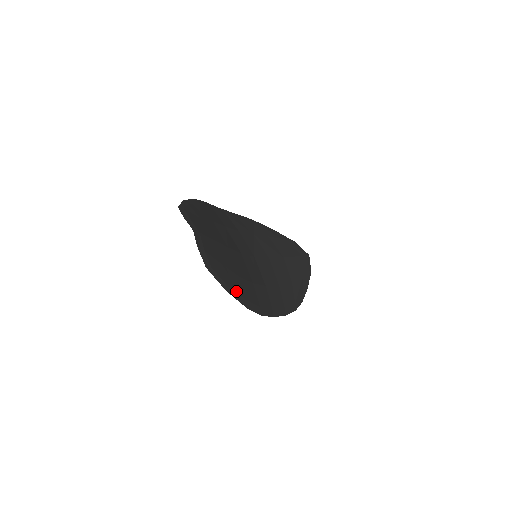
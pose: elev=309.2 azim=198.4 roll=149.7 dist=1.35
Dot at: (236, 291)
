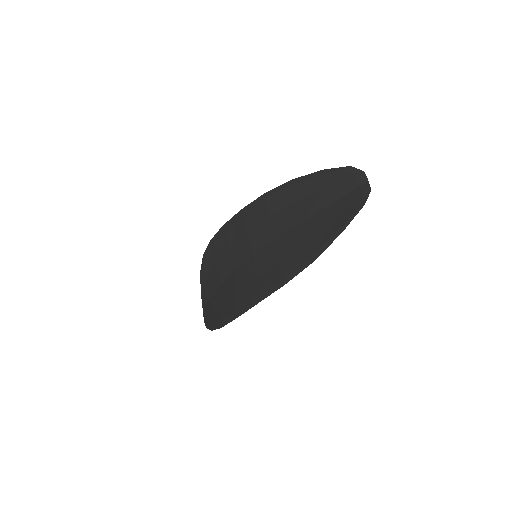
Dot at: (326, 243)
